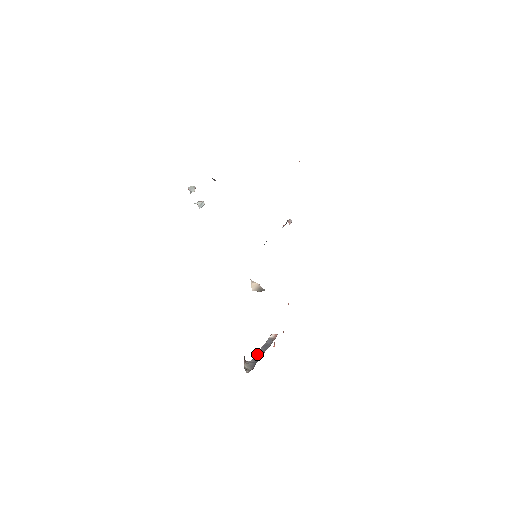
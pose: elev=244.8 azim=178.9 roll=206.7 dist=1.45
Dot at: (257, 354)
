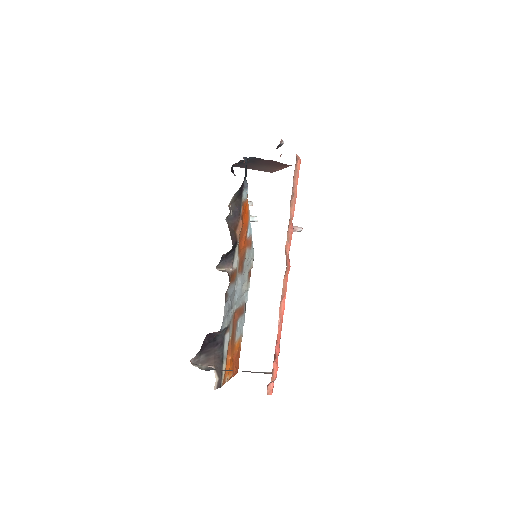
Dot at: (230, 370)
